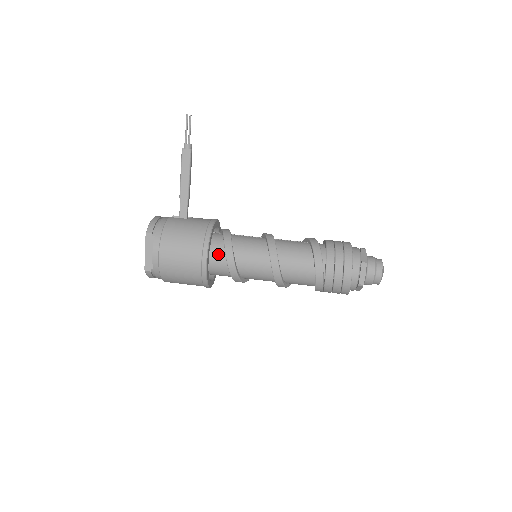
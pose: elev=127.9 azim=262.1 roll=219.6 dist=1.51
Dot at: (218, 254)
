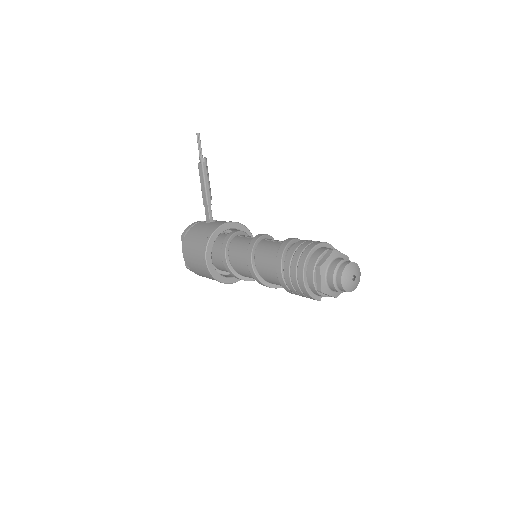
Dot at: (220, 254)
